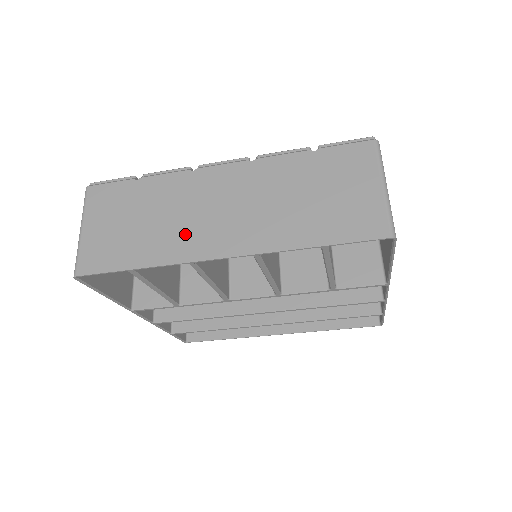
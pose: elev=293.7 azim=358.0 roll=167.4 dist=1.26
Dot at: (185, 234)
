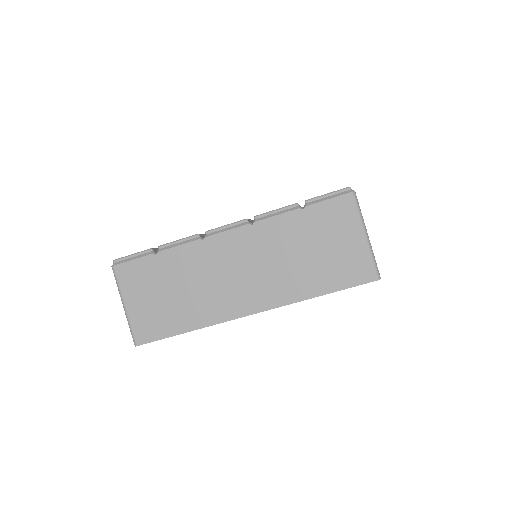
Dot at: (215, 299)
